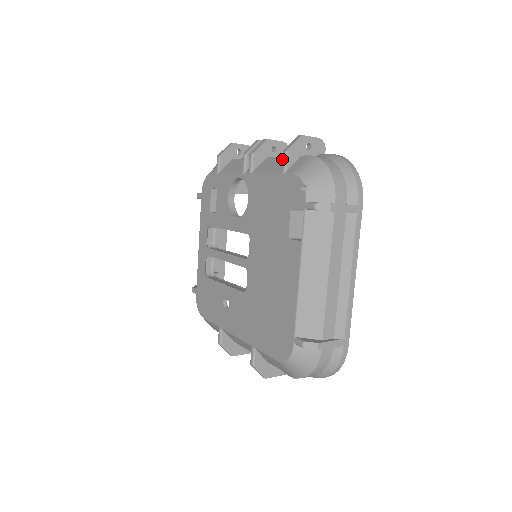
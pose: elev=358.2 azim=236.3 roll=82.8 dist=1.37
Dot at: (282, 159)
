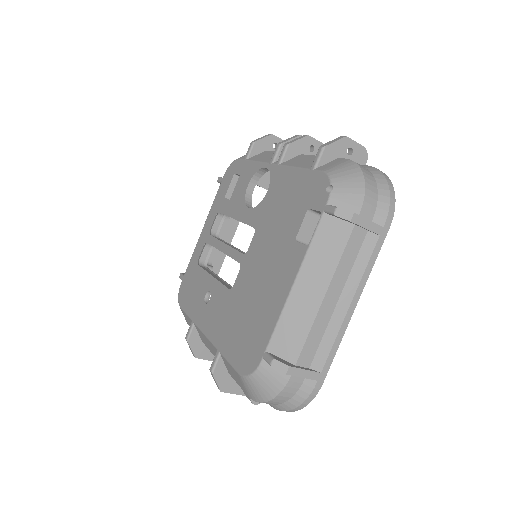
Dot at: (316, 154)
